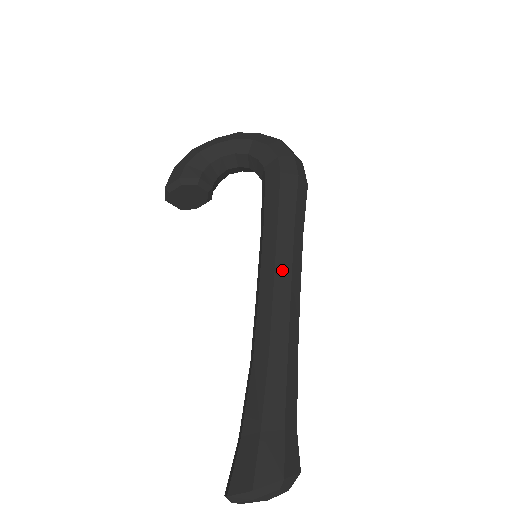
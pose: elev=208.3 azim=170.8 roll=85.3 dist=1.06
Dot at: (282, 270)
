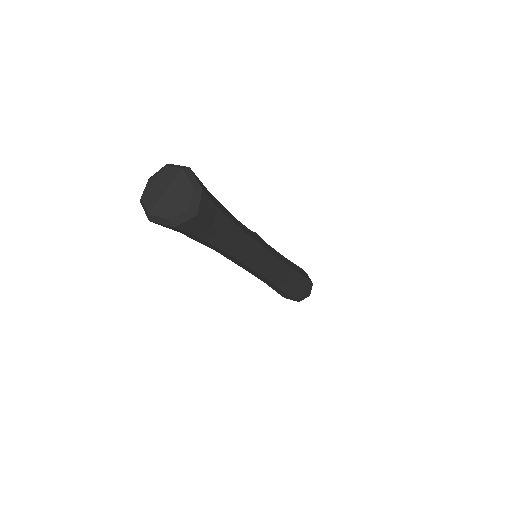
Dot at: (272, 250)
